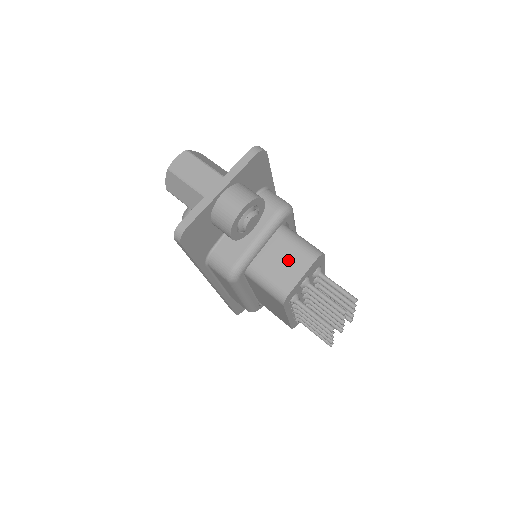
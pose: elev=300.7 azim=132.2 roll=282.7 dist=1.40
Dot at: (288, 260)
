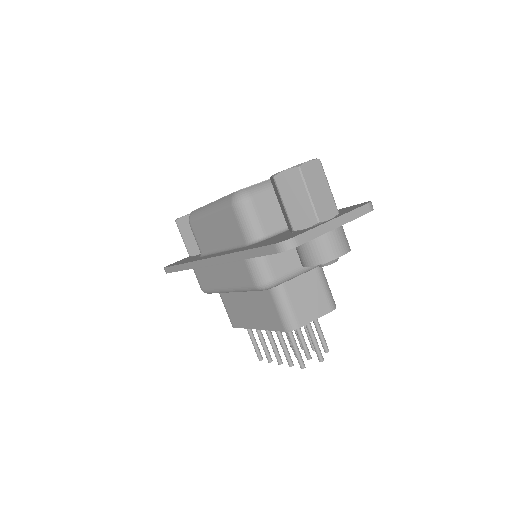
Dot at: (313, 298)
